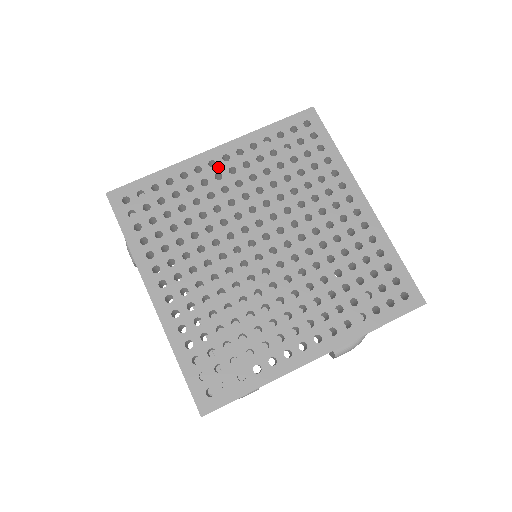
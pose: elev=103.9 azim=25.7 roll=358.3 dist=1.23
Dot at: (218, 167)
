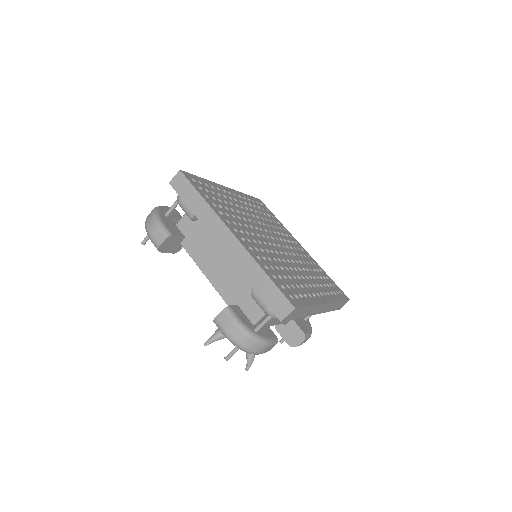
Dot at: (233, 196)
